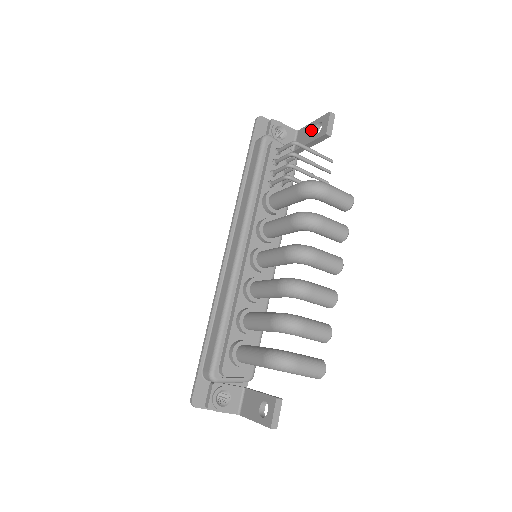
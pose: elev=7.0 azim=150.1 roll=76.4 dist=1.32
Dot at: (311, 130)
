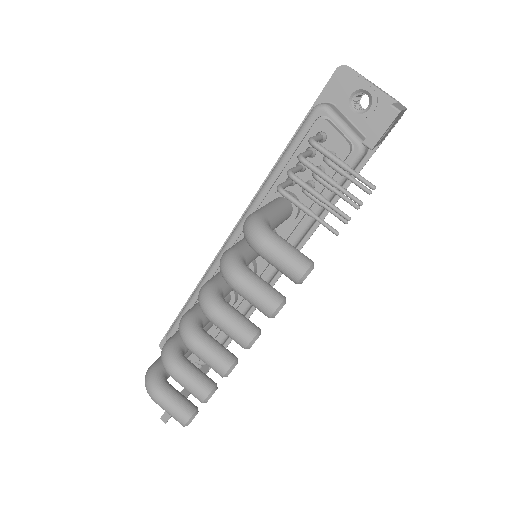
Dot at: occluded
